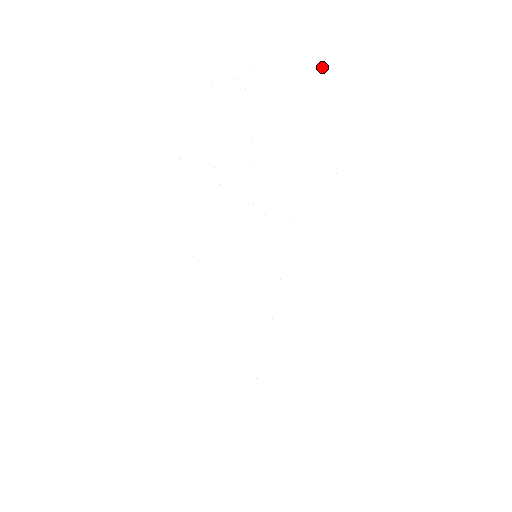
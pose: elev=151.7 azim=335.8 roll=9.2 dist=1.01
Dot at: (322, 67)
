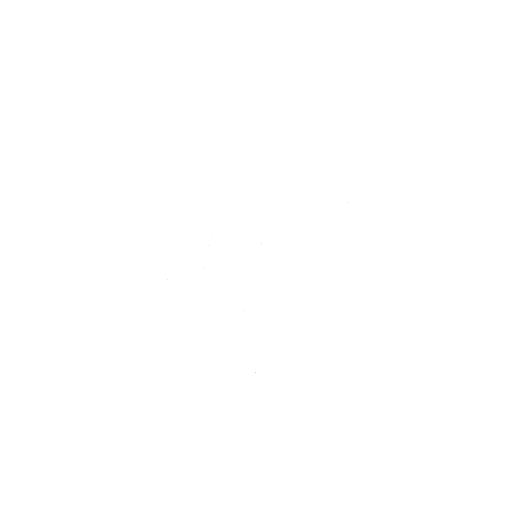
Dot at: occluded
